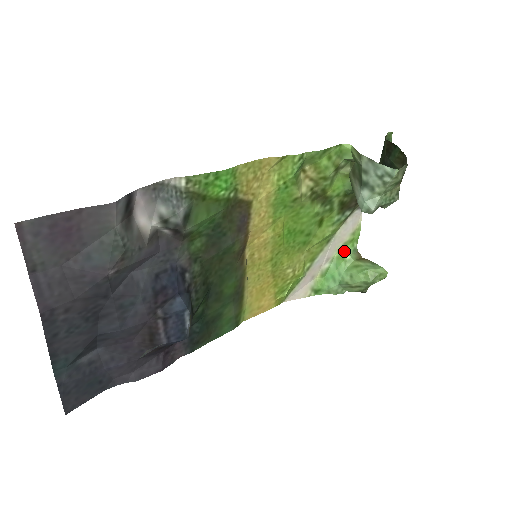
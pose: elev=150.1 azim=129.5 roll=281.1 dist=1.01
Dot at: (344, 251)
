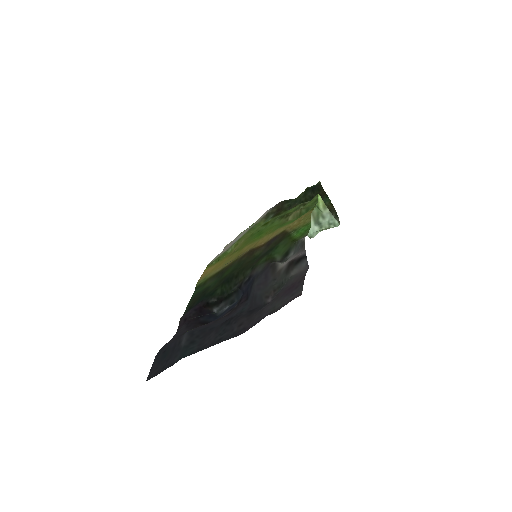
Dot at: occluded
